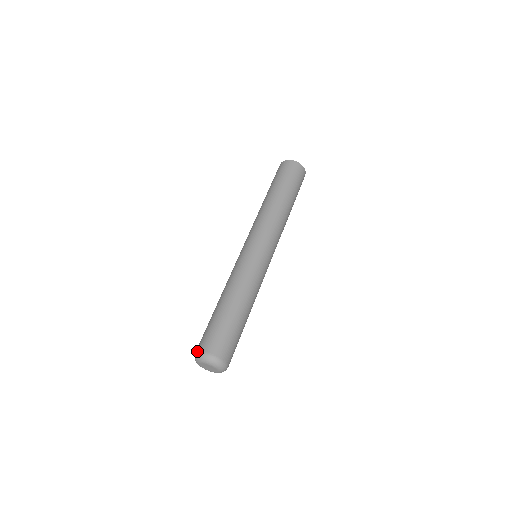
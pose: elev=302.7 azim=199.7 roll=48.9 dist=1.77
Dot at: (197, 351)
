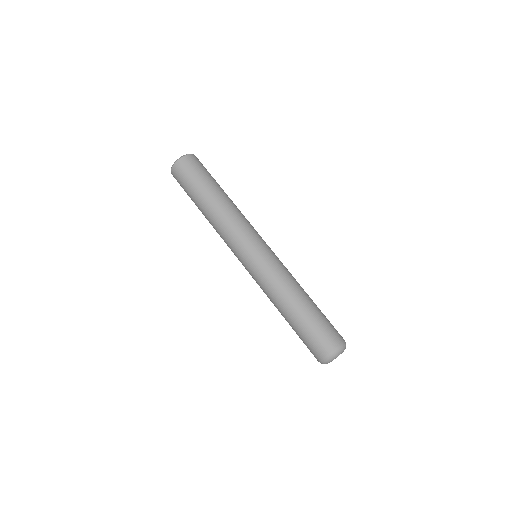
Dot at: (318, 361)
